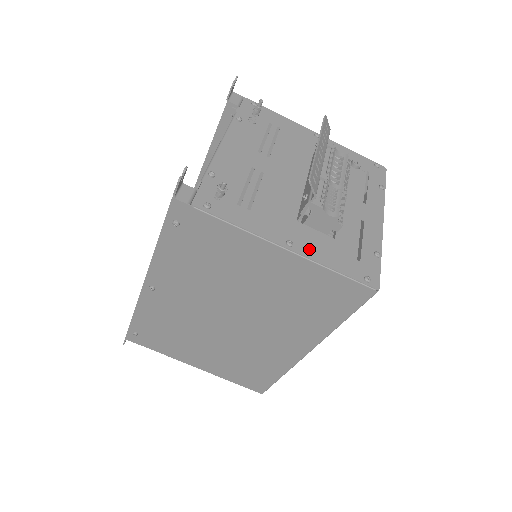
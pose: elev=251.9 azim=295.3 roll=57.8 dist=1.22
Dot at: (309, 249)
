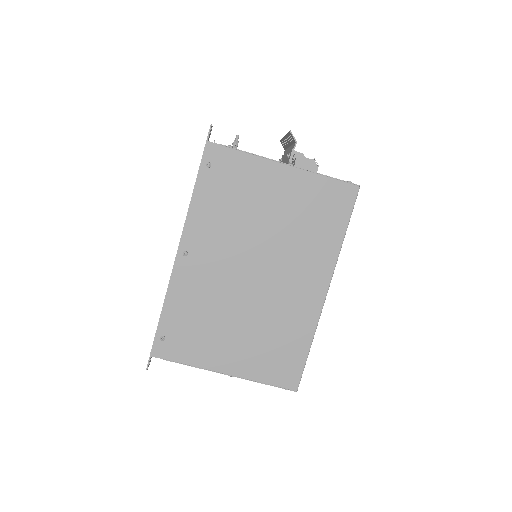
Dot at: occluded
